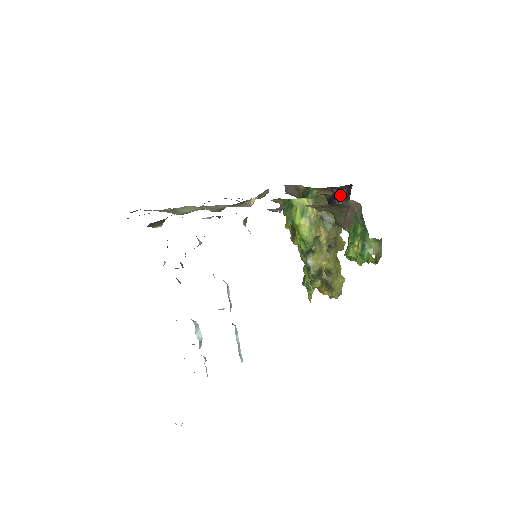
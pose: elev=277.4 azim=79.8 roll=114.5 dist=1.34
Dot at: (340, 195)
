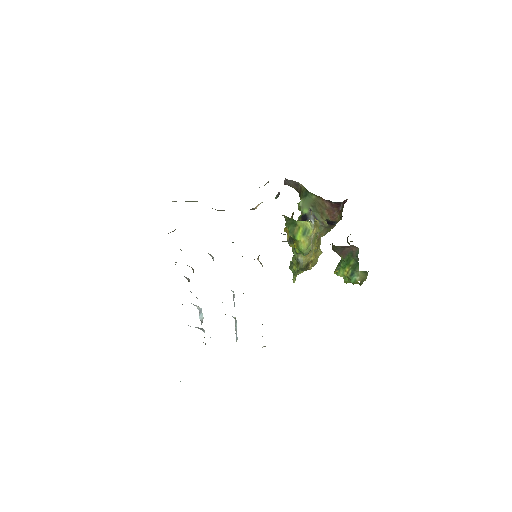
Dot at: occluded
